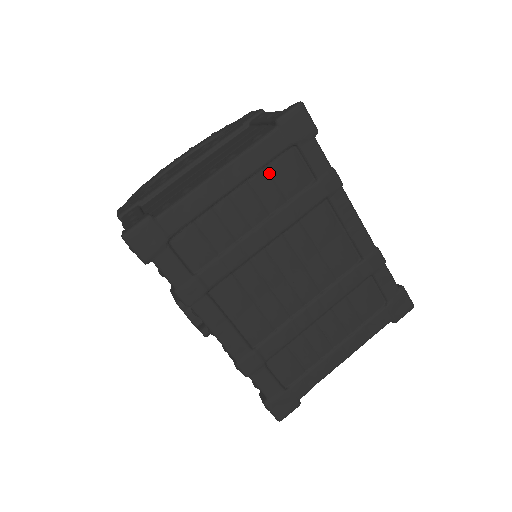
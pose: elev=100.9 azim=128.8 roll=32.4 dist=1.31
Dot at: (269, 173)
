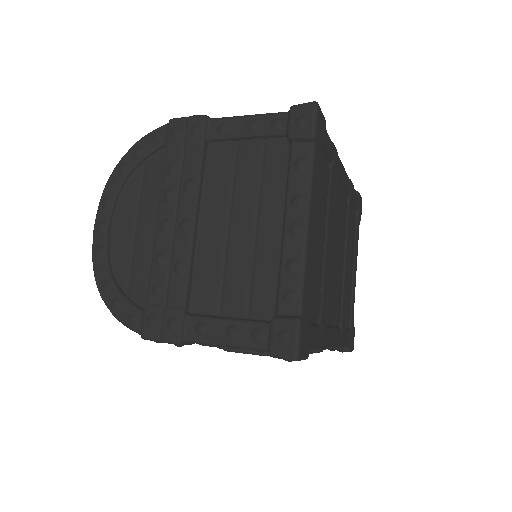
Dot at: (319, 190)
